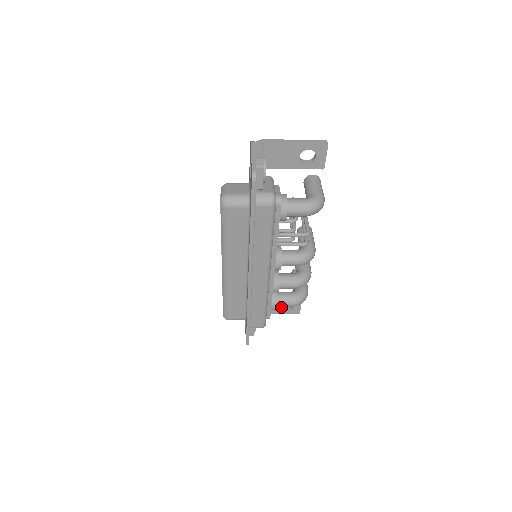
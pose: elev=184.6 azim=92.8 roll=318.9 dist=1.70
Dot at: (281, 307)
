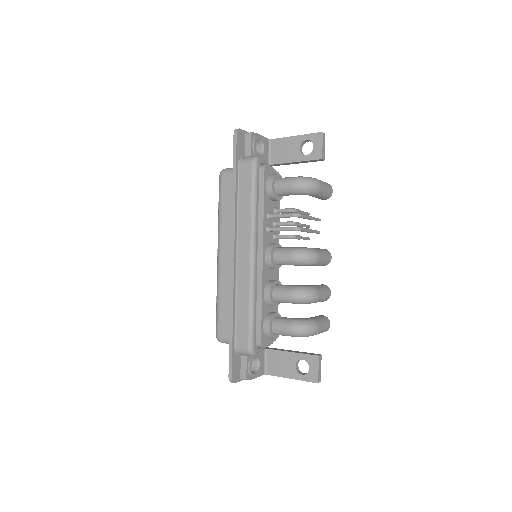
Dot at: (295, 366)
